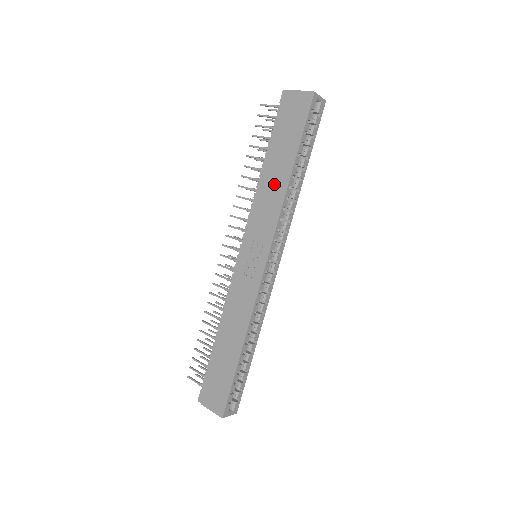
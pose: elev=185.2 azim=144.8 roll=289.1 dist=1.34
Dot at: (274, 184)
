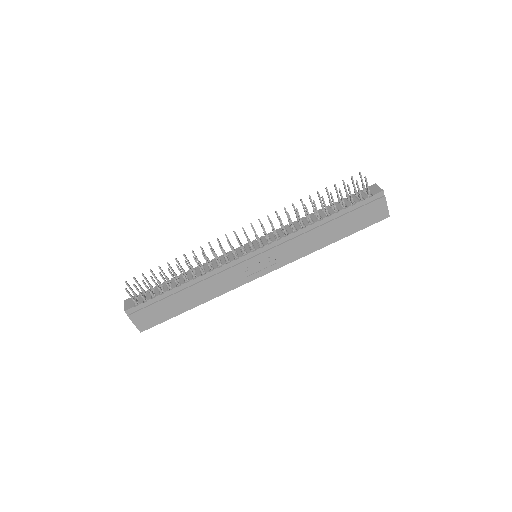
Dot at: (317, 239)
